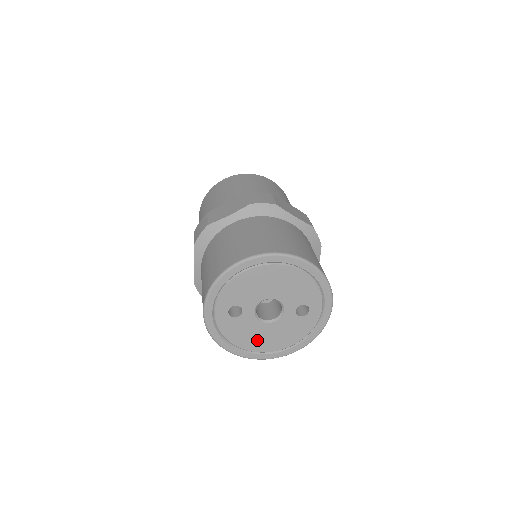
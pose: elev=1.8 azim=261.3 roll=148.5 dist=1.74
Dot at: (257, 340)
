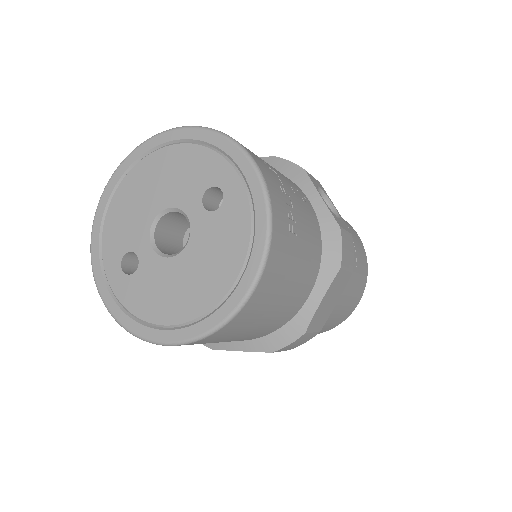
Dot at: (182, 295)
